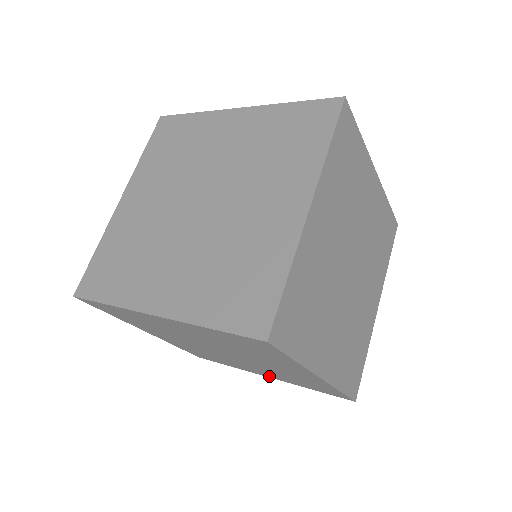
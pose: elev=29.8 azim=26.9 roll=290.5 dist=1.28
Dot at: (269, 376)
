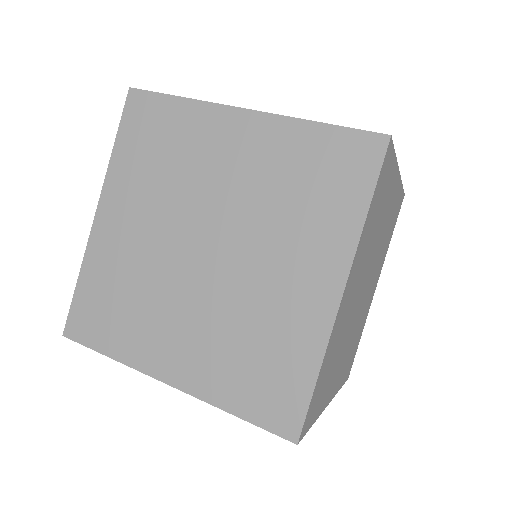
Dot at: (177, 373)
